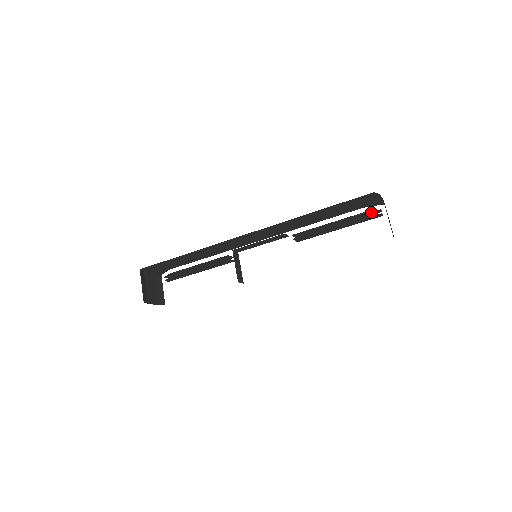
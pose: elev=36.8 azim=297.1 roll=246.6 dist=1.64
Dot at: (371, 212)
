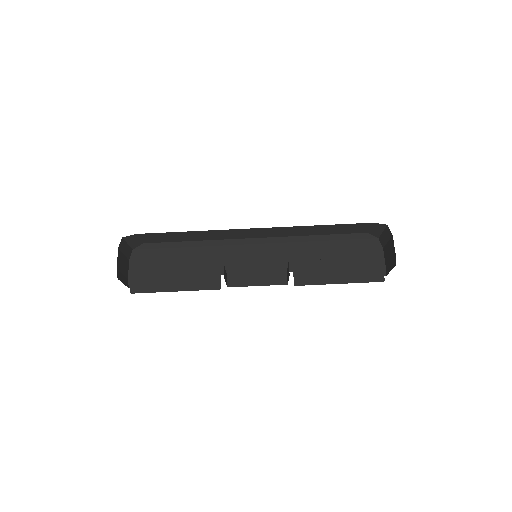
Dot at: (373, 274)
